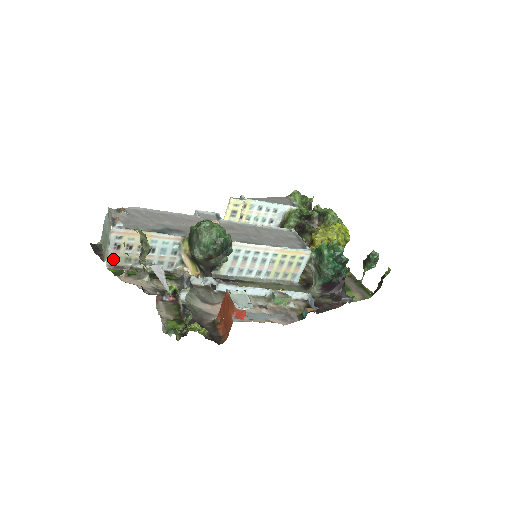
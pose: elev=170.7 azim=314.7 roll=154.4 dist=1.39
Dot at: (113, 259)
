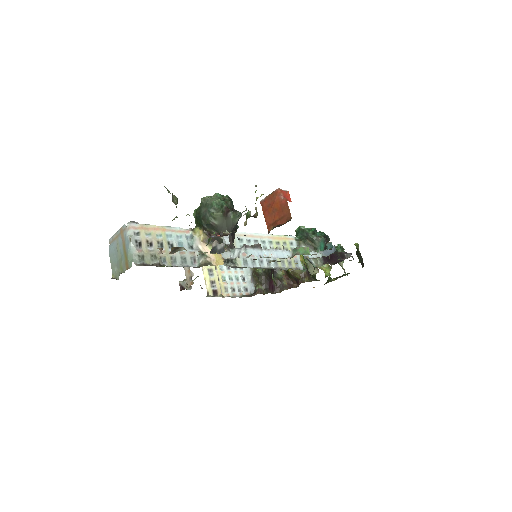
Dot at: (139, 258)
